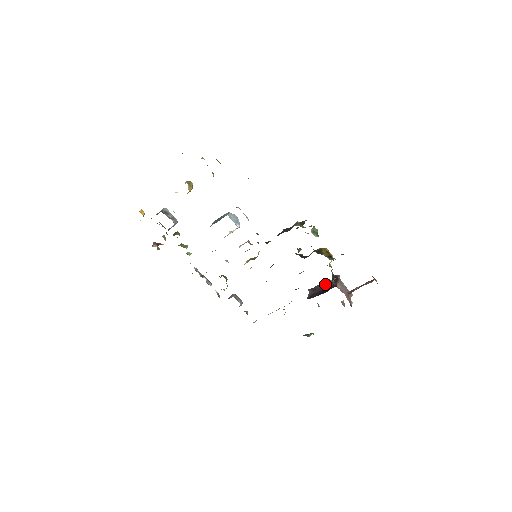
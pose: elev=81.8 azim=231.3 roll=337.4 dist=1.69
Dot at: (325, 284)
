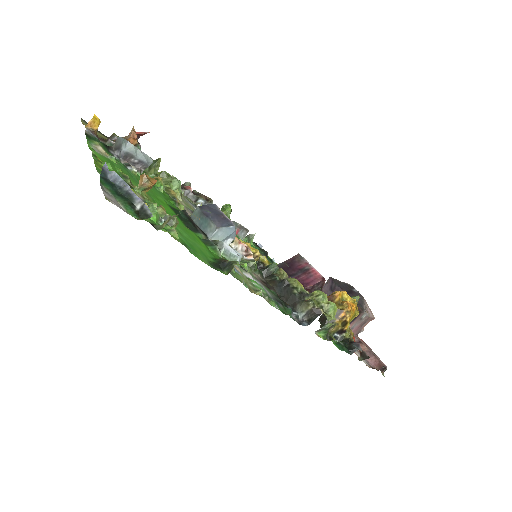
Dot at: occluded
